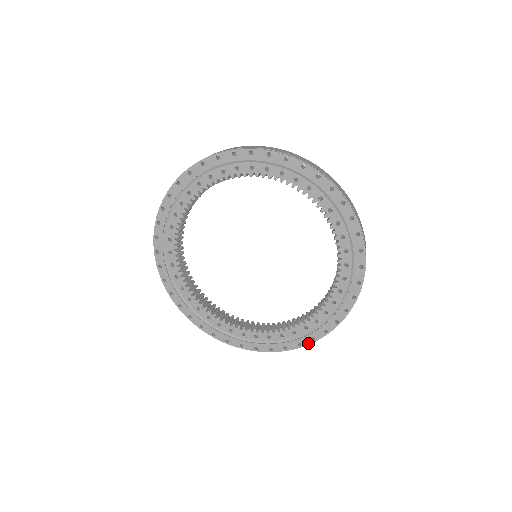
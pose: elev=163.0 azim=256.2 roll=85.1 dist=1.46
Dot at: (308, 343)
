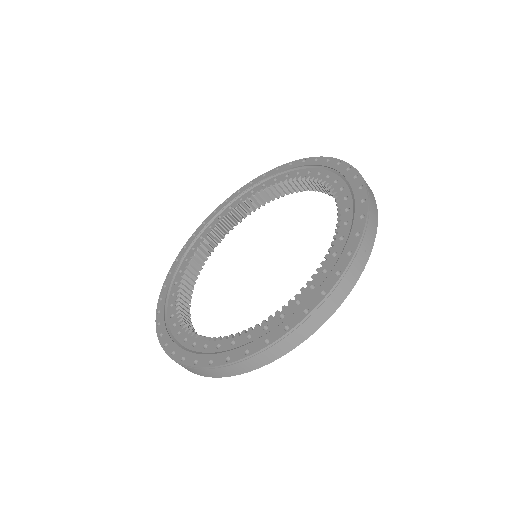
Dot at: (258, 349)
